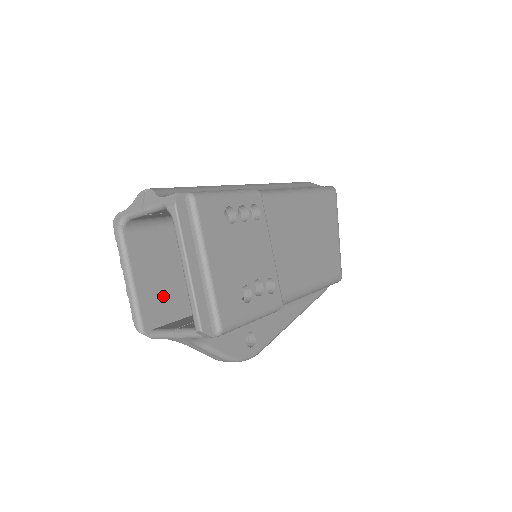
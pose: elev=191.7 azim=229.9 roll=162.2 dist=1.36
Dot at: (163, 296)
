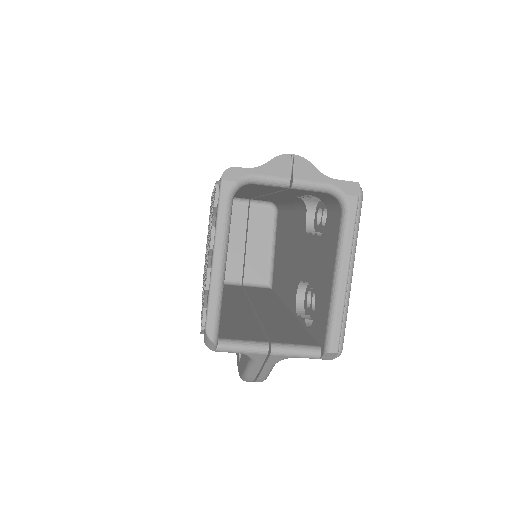
Dot at: occluded
